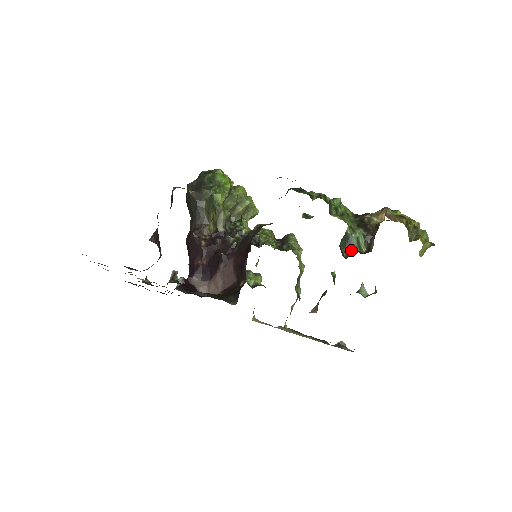
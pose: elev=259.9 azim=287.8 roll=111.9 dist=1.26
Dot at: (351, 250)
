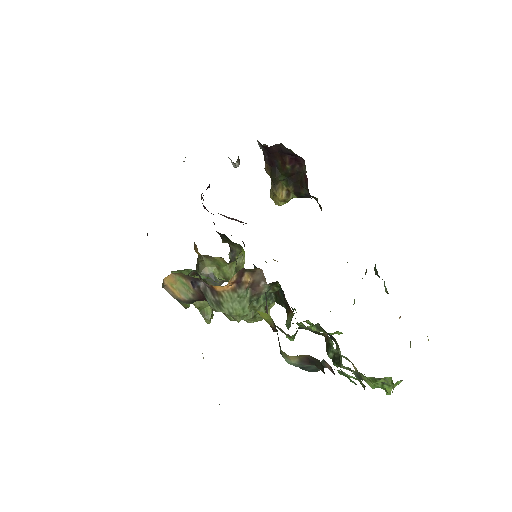
Dot at: occluded
